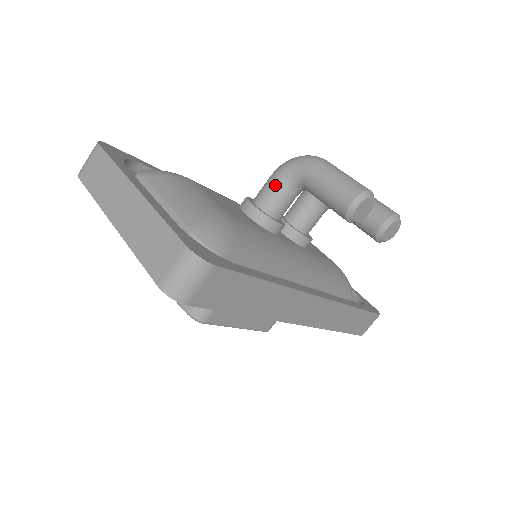
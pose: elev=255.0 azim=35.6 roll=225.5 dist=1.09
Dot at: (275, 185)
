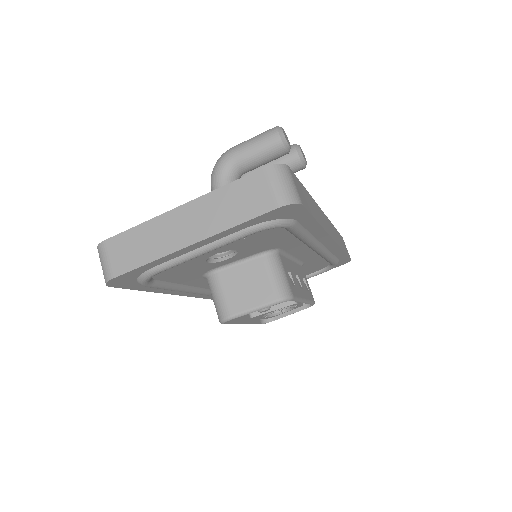
Dot at: occluded
